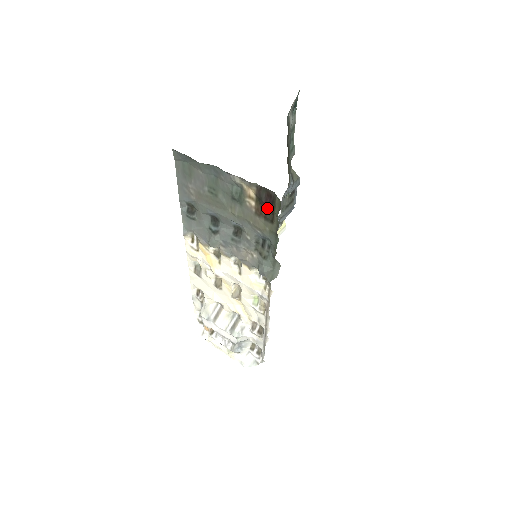
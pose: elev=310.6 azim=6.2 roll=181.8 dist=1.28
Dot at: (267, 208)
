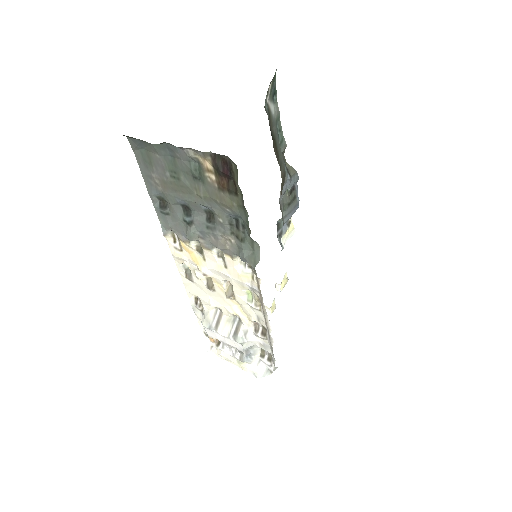
Dot at: (228, 179)
